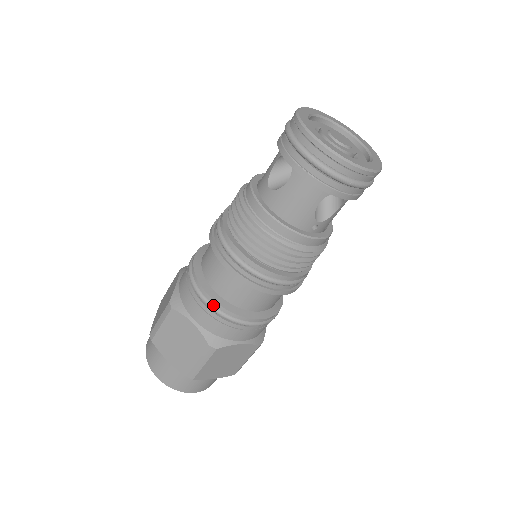
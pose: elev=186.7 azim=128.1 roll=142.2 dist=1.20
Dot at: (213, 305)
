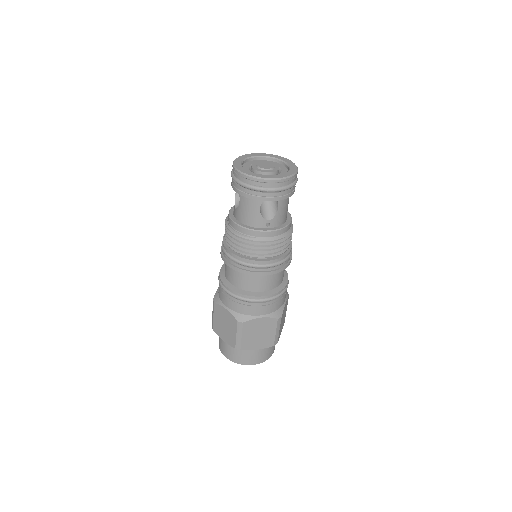
Dot at: (231, 292)
